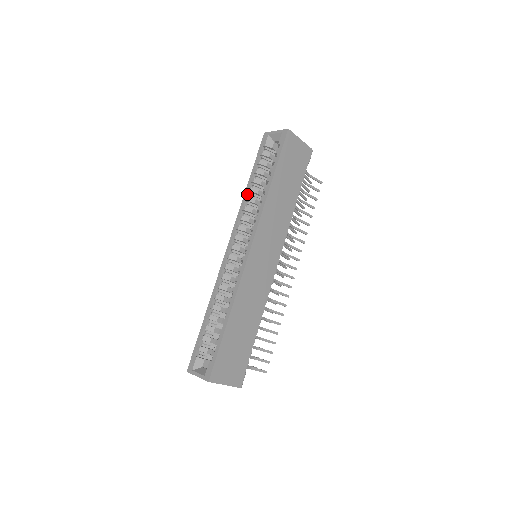
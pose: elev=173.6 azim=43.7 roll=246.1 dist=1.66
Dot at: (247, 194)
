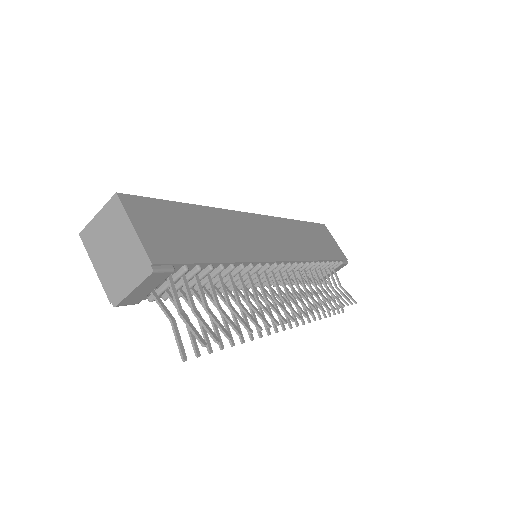
Dot at: occluded
